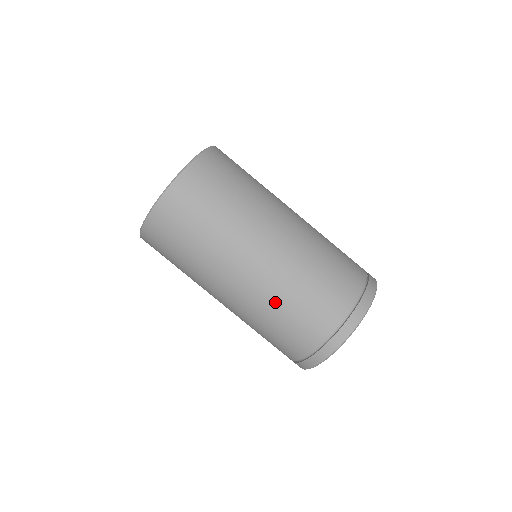
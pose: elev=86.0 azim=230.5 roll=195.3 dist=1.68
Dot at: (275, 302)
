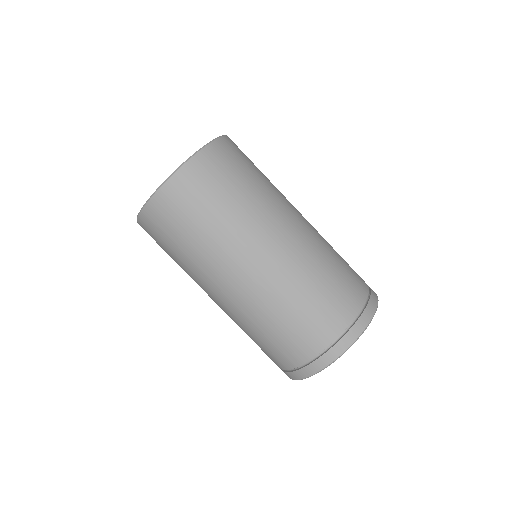
Dot at: (261, 316)
